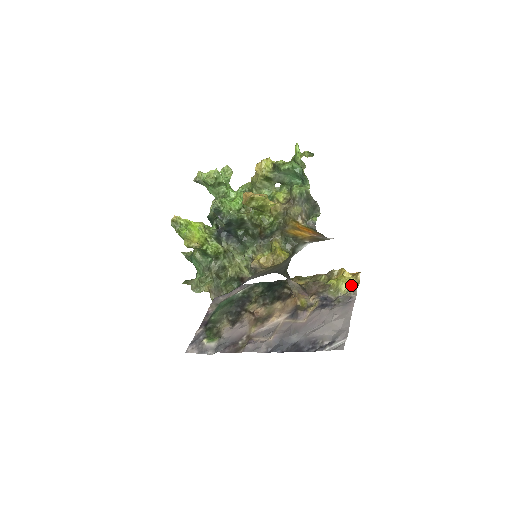
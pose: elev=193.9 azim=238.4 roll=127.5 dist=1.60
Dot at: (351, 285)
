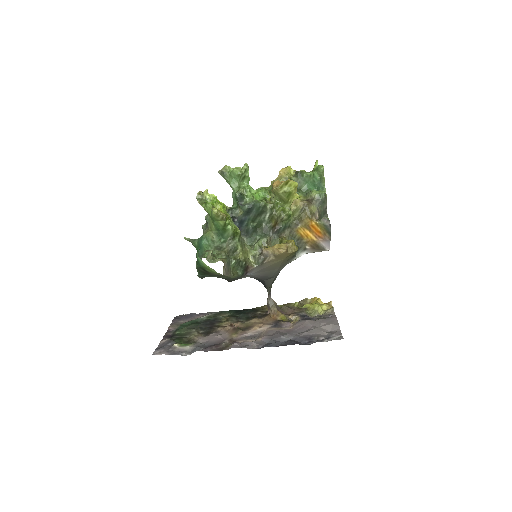
Dot at: occluded
